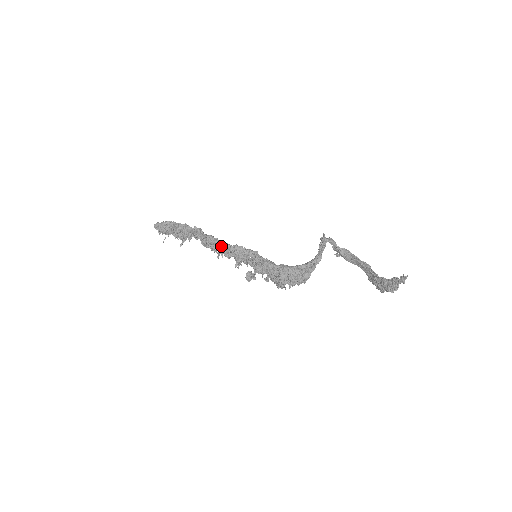
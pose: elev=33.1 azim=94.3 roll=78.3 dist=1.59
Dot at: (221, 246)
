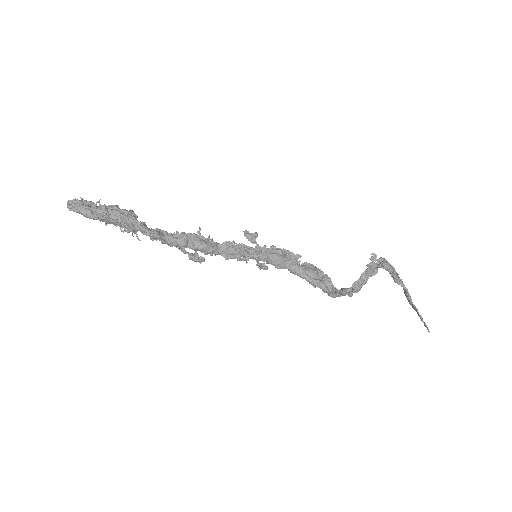
Dot at: (203, 252)
